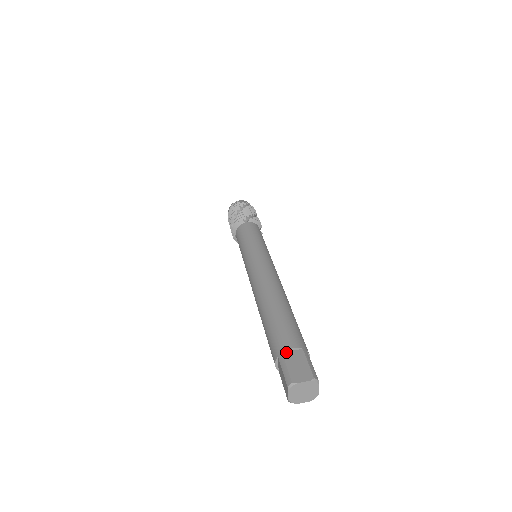
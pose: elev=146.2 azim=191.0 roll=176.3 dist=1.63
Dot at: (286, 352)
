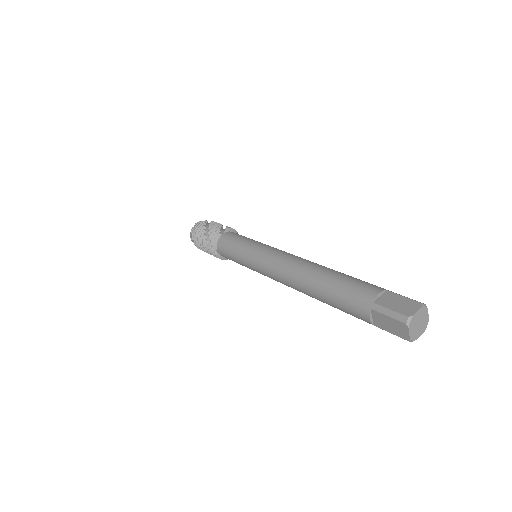
Dot at: (376, 300)
